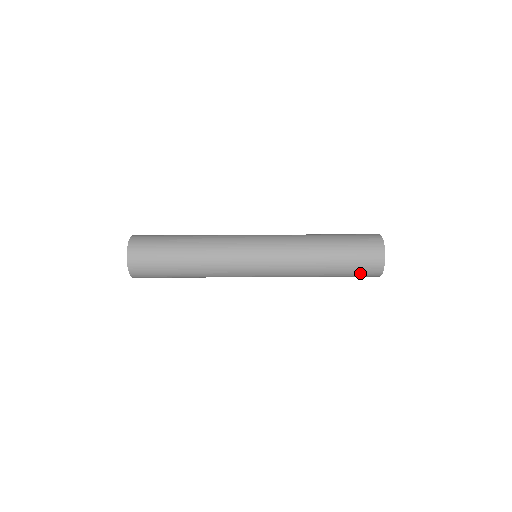
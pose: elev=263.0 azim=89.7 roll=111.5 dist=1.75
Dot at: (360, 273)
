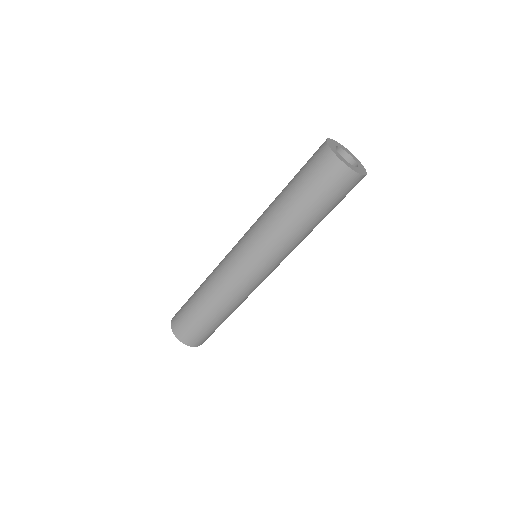
Dot at: occluded
